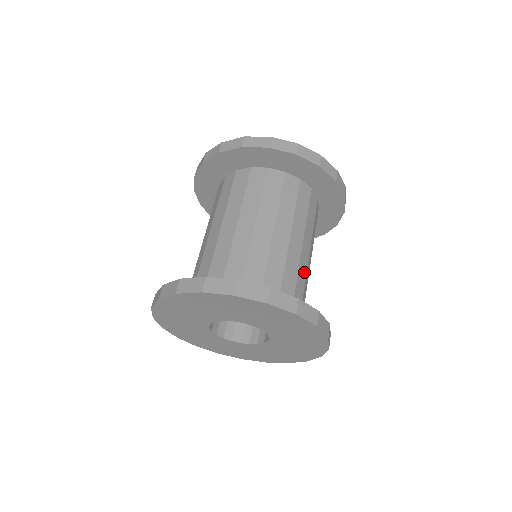
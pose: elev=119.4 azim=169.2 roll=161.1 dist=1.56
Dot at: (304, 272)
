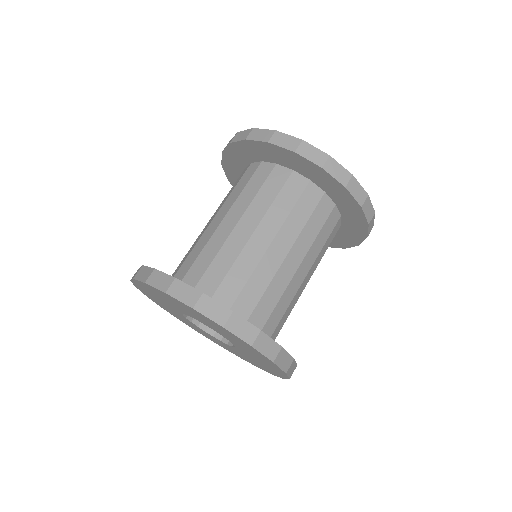
Dot at: (296, 301)
